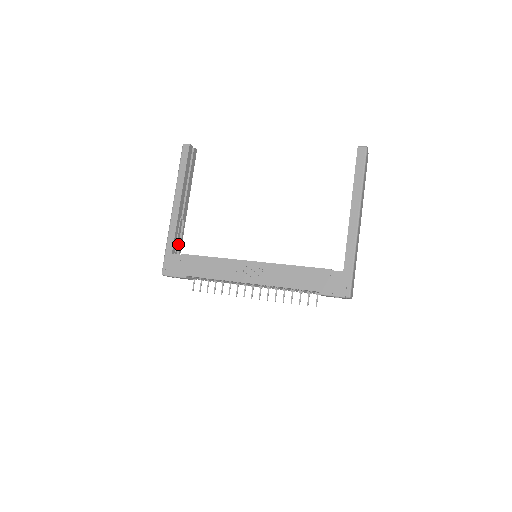
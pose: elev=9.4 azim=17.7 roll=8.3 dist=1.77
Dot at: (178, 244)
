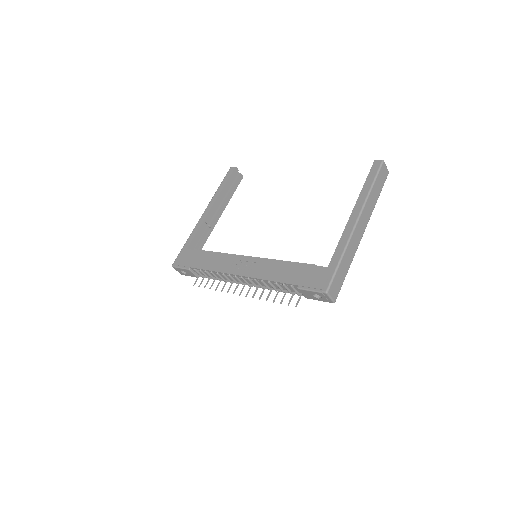
Dot at: (198, 247)
